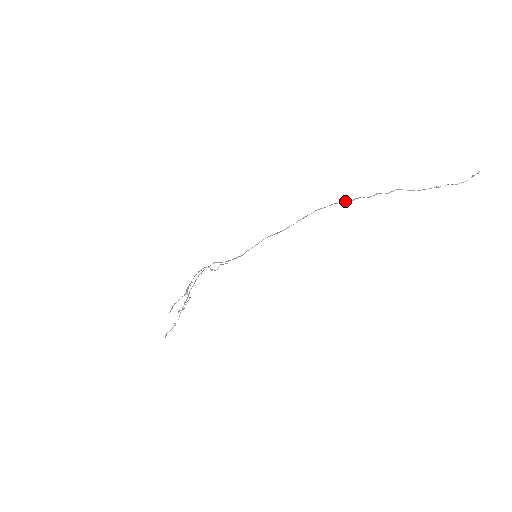
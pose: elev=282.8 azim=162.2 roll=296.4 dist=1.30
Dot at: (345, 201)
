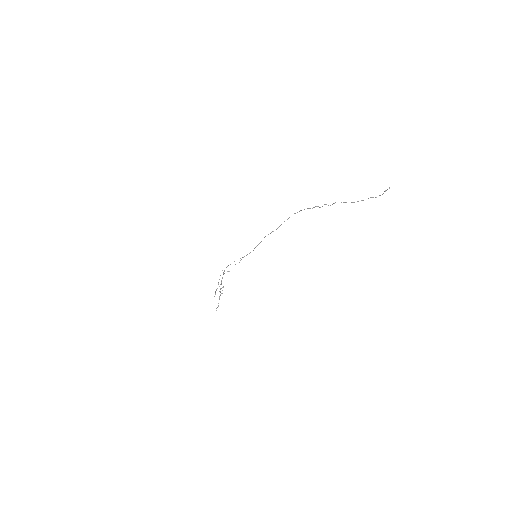
Dot at: (308, 208)
